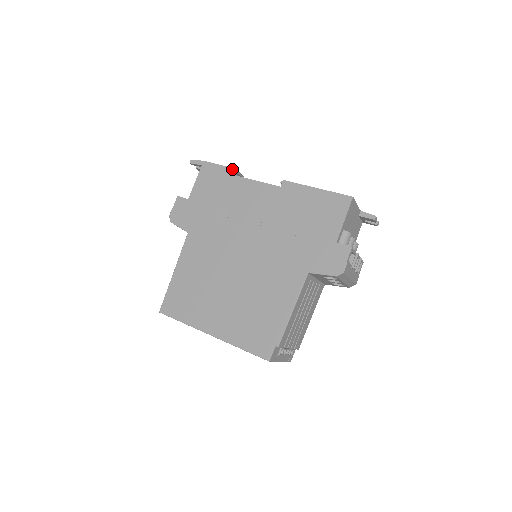
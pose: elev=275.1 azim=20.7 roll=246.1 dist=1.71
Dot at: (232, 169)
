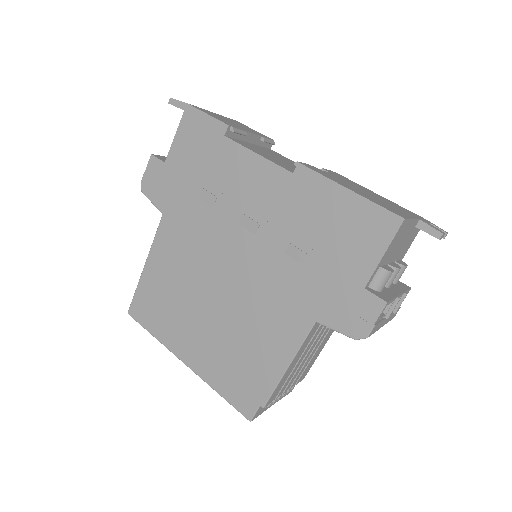
Dot at: (225, 126)
